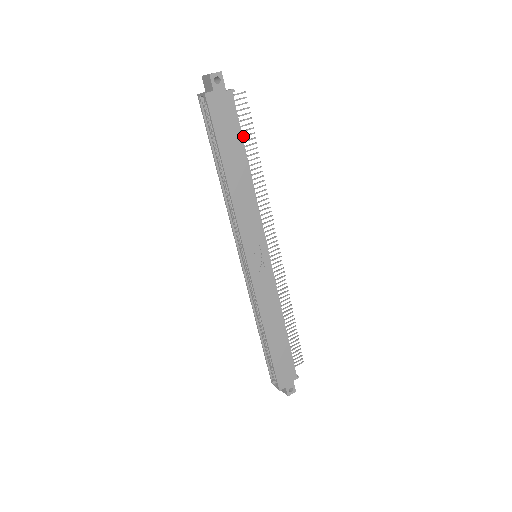
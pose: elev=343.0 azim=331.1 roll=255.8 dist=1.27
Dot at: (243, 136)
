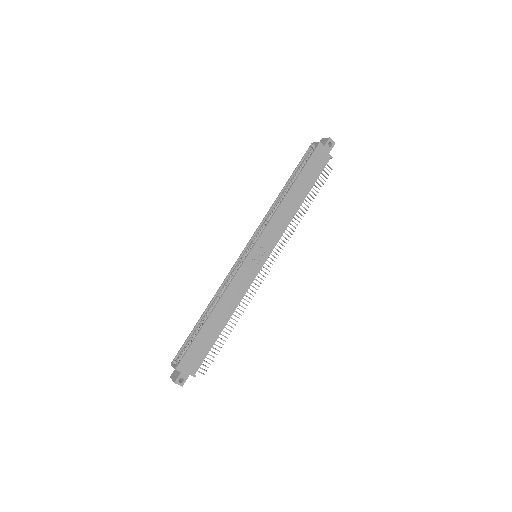
Dot at: (312, 187)
